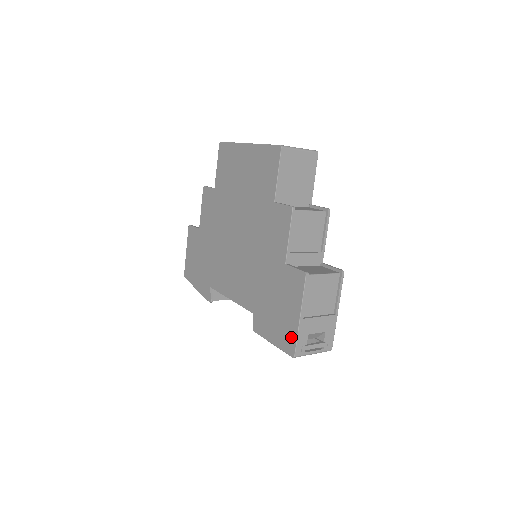
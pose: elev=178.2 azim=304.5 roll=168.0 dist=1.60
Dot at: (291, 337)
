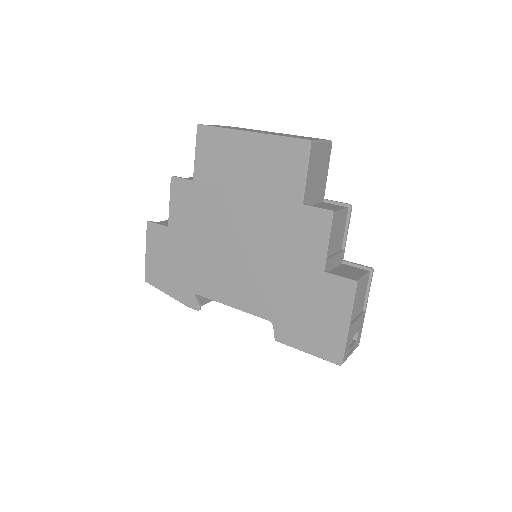
Dot at: (336, 346)
